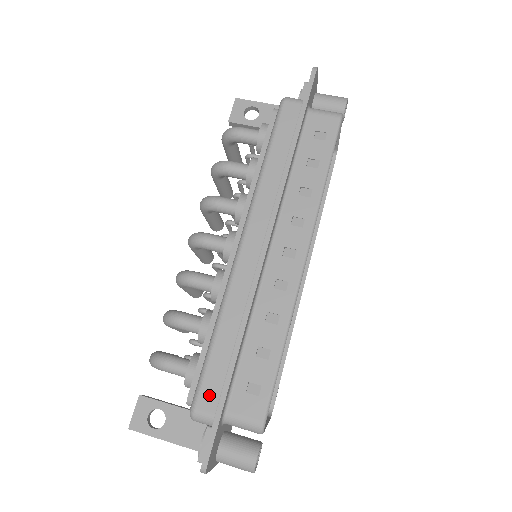
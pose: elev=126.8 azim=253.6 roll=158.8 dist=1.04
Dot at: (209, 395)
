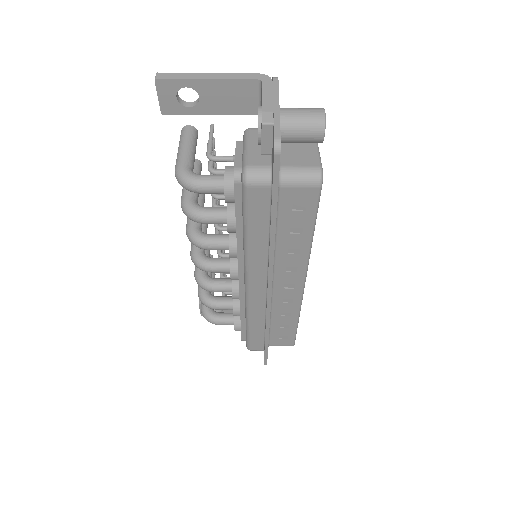
Dot at: (256, 346)
